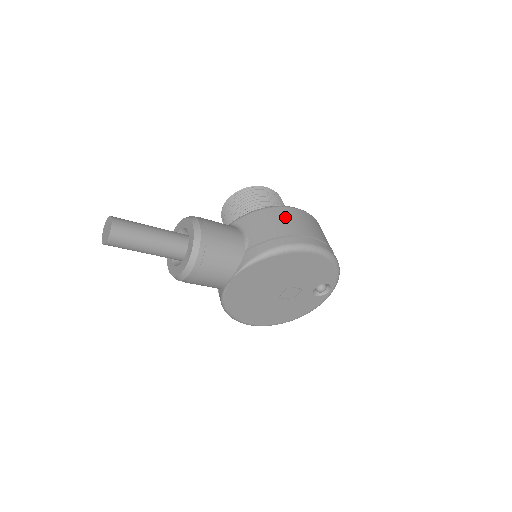
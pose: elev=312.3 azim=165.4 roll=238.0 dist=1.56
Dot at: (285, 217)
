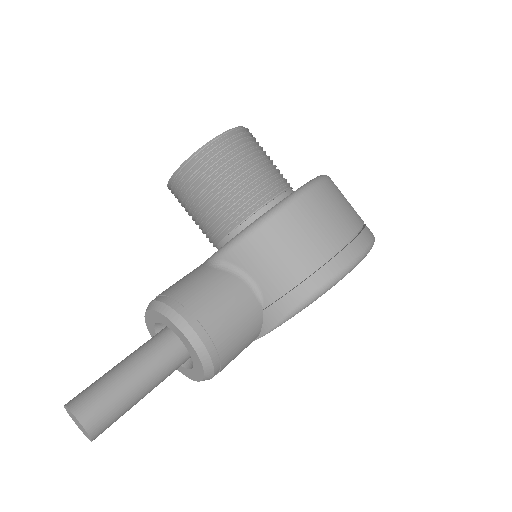
Dot at: (297, 231)
